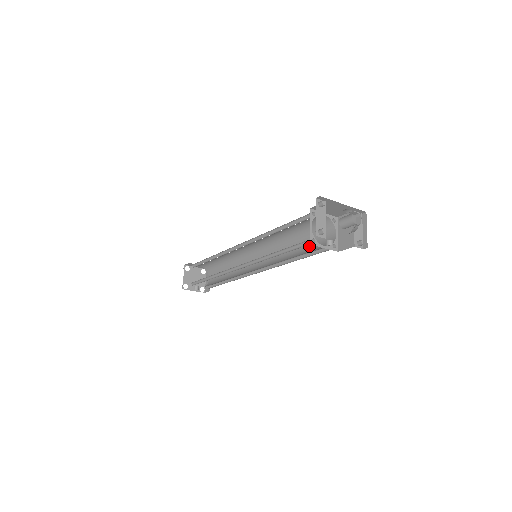
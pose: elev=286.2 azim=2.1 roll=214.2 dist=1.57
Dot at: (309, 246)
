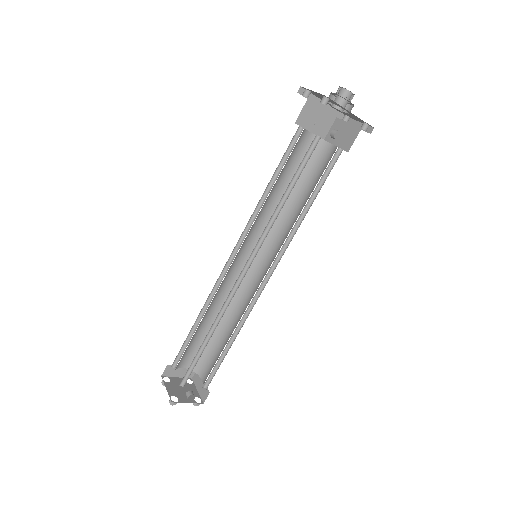
Dot at: (312, 187)
